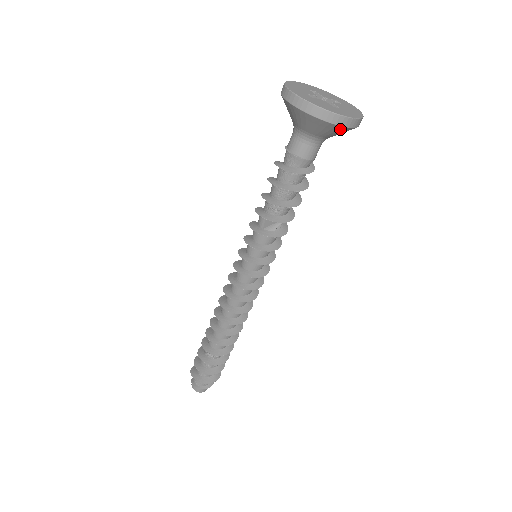
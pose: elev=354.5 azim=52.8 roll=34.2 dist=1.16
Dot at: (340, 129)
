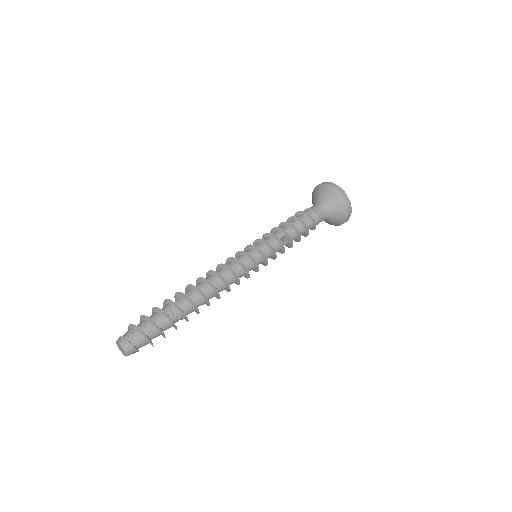
Dot at: (344, 217)
